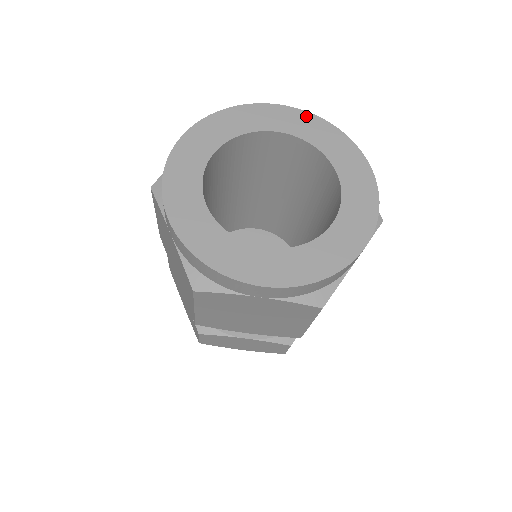
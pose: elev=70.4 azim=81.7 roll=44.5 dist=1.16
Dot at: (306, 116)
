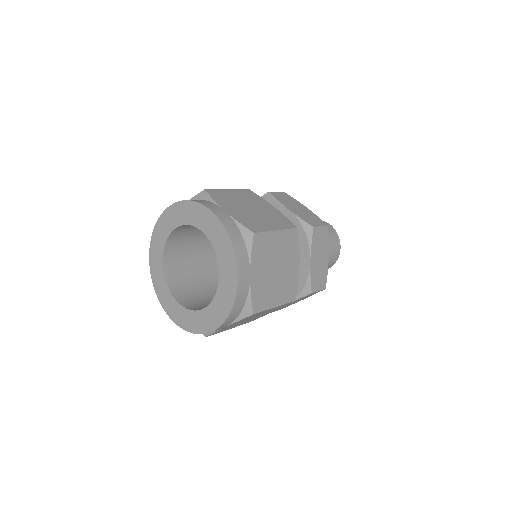
Dot at: (178, 206)
